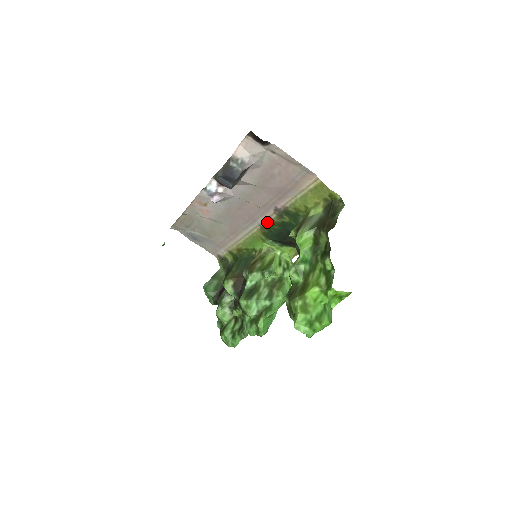
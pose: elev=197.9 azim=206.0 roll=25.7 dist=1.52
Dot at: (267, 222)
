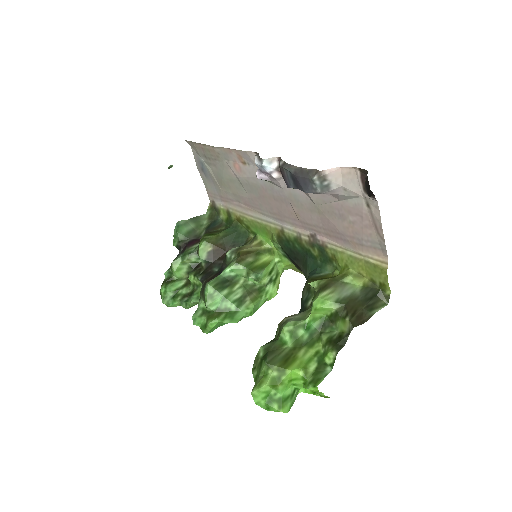
Dot at: (293, 234)
